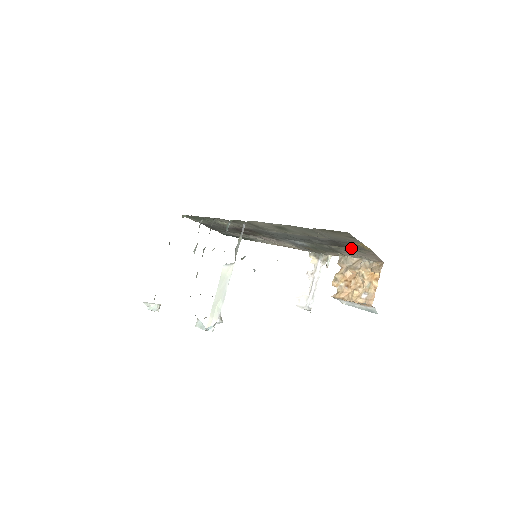
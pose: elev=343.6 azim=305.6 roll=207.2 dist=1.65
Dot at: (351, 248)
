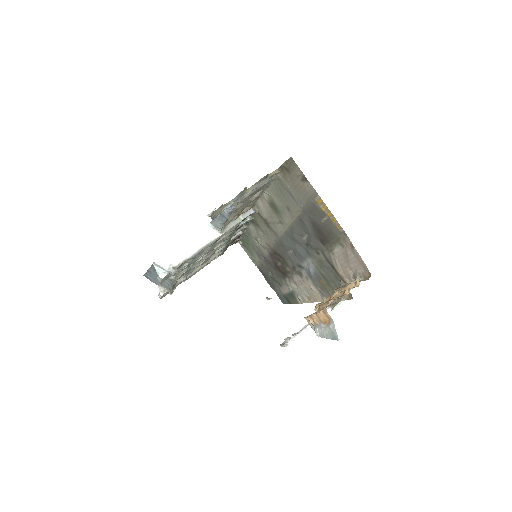
Dot at: (333, 241)
